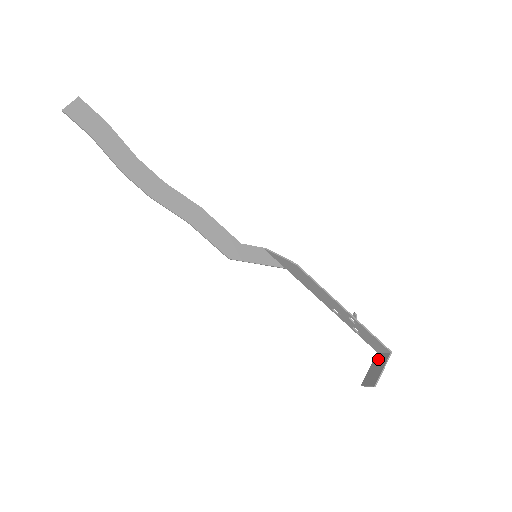
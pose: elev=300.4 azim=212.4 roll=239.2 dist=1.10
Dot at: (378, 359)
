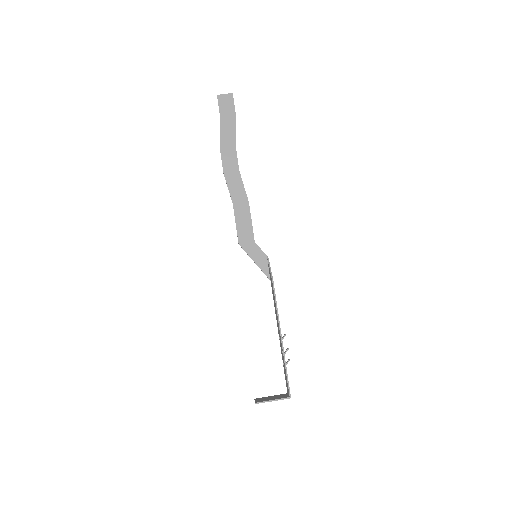
Dot at: (281, 395)
